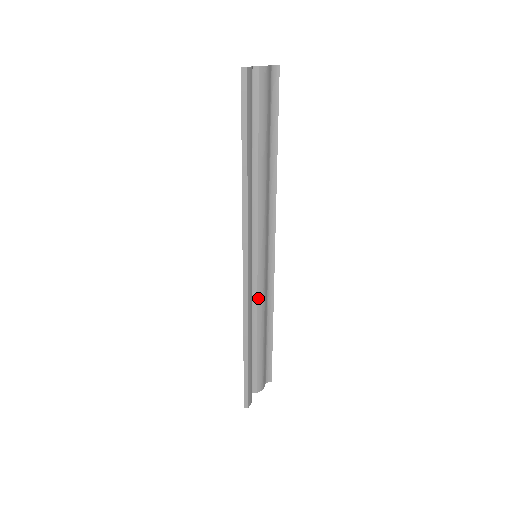
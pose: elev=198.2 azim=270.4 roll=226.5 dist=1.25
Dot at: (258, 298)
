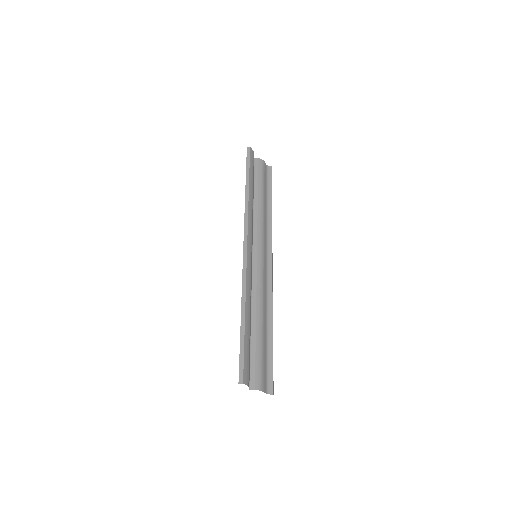
Dot at: (257, 287)
